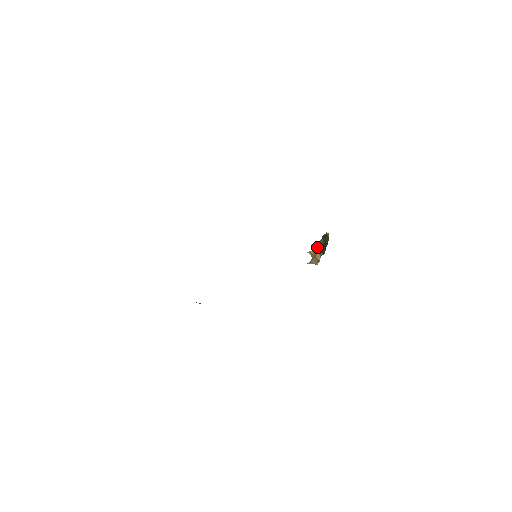
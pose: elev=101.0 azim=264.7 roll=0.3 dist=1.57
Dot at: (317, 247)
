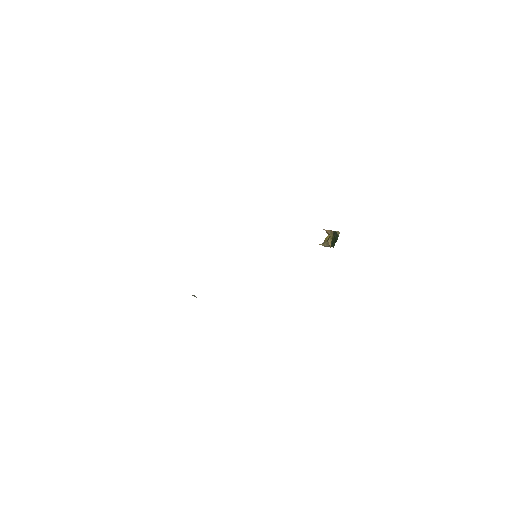
Dot at: (330, 234)
